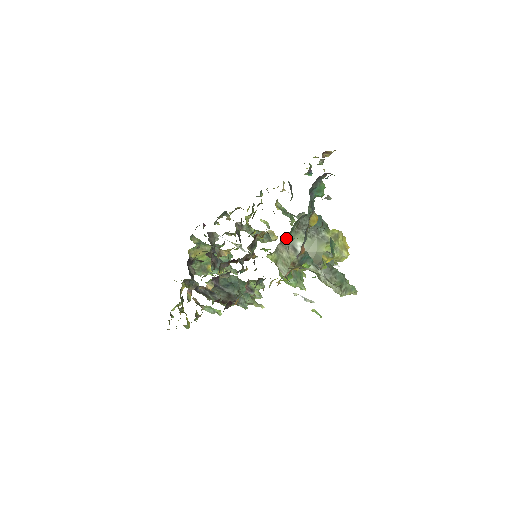
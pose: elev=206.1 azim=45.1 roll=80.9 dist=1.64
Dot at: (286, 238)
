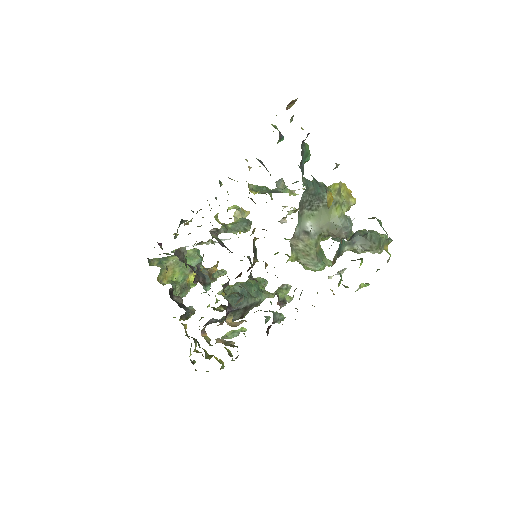
Dot at: (295, 228)
